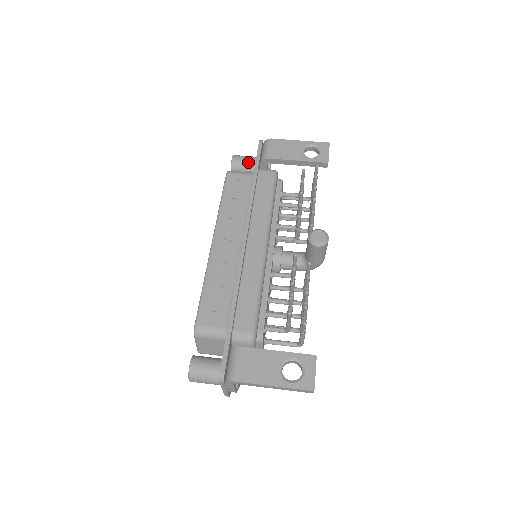
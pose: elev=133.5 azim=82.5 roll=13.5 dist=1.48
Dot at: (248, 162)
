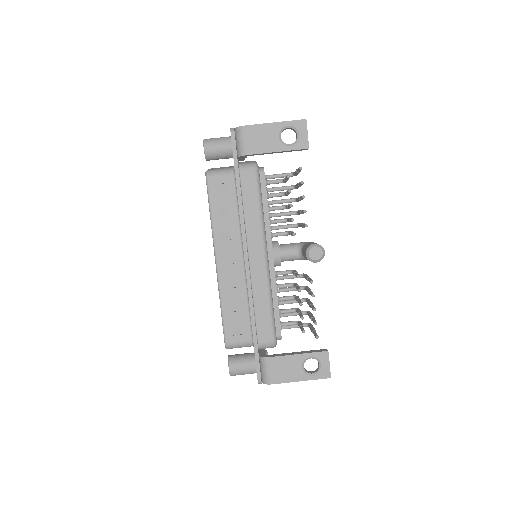
Dot at: (222, 150)
